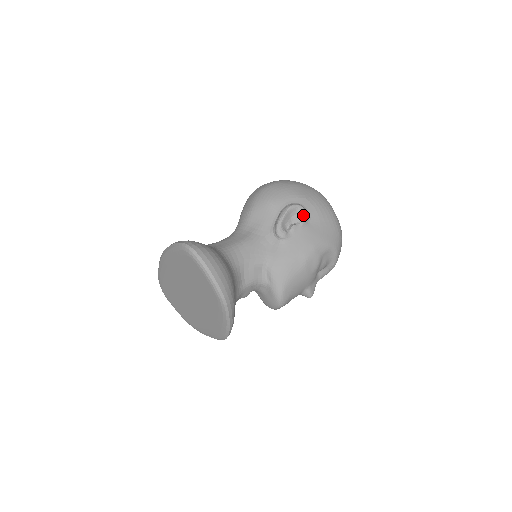
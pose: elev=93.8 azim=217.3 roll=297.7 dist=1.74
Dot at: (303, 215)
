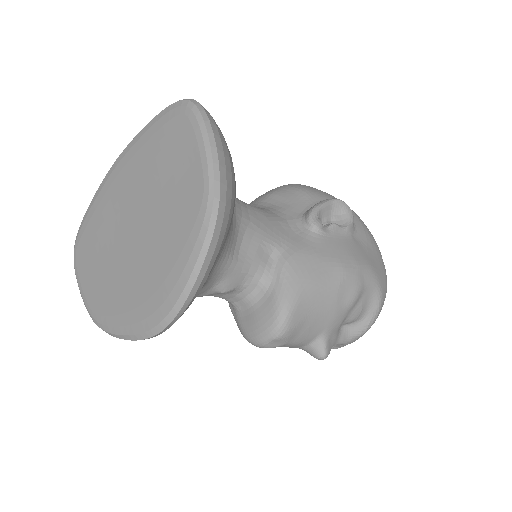
Dot at: (350, 219)
